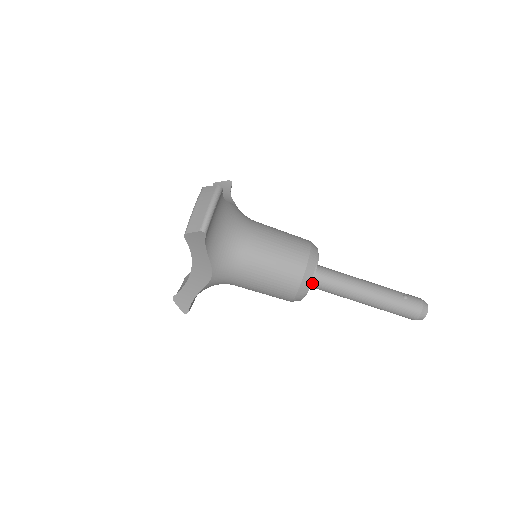
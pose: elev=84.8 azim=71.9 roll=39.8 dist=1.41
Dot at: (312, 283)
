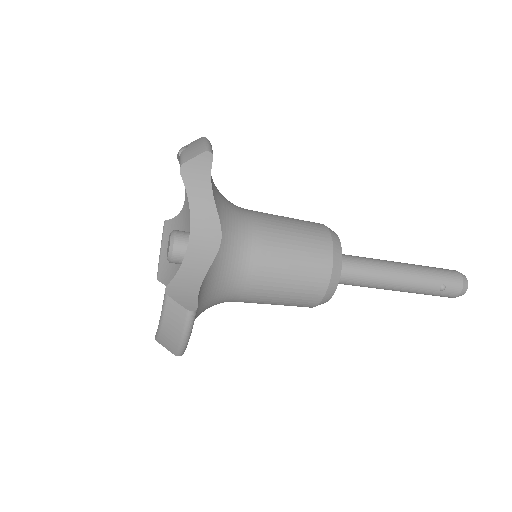
Dot at: occluded
